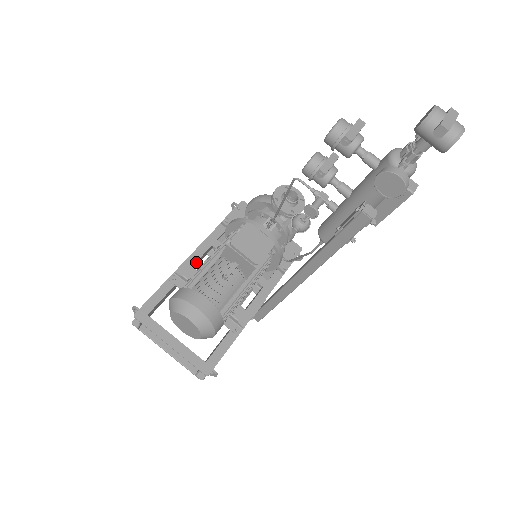
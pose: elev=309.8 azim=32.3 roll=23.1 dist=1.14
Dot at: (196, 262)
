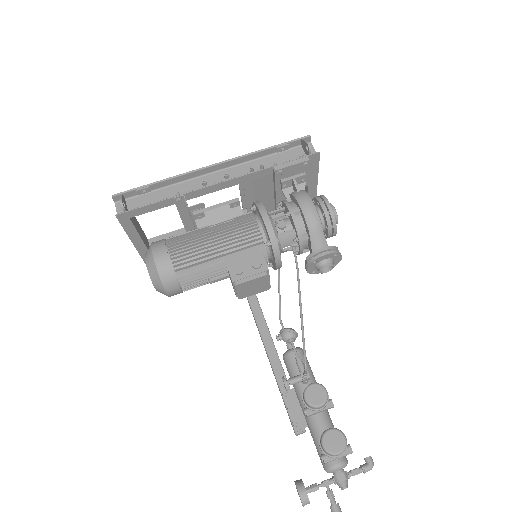
Dot at: (214, 189)
